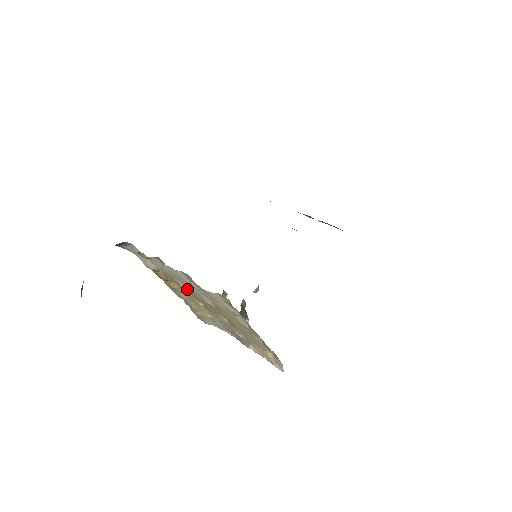
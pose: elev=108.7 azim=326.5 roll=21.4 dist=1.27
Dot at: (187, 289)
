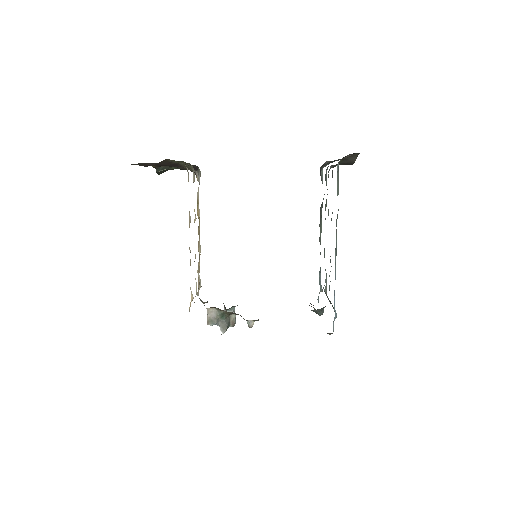
Dot at: occluded
